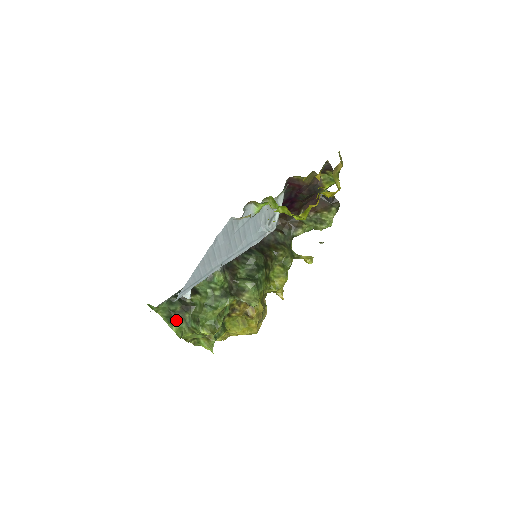
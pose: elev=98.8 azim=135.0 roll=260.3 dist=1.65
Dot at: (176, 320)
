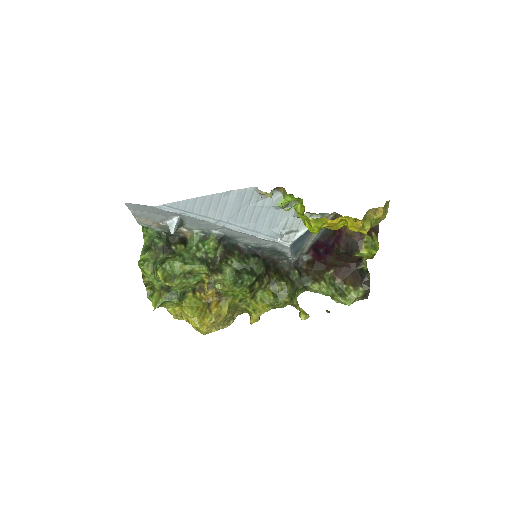
Dot at: (150, 252)
